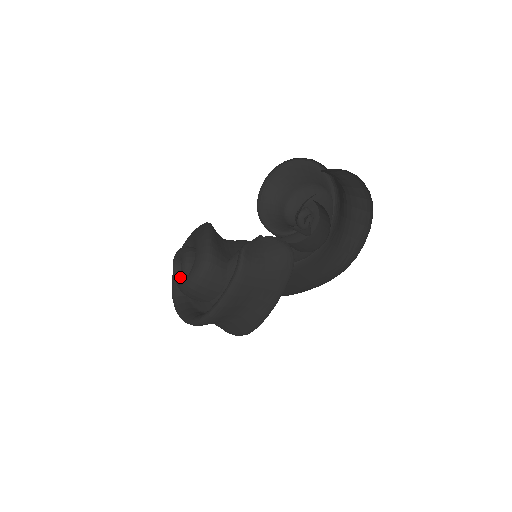
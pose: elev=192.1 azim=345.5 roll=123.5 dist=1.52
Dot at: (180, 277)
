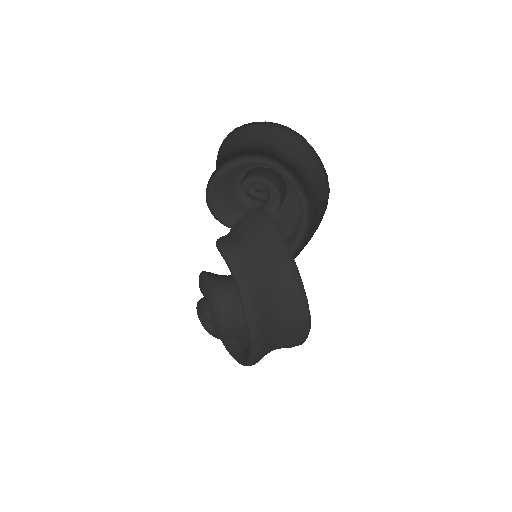
Dot at: occluded
